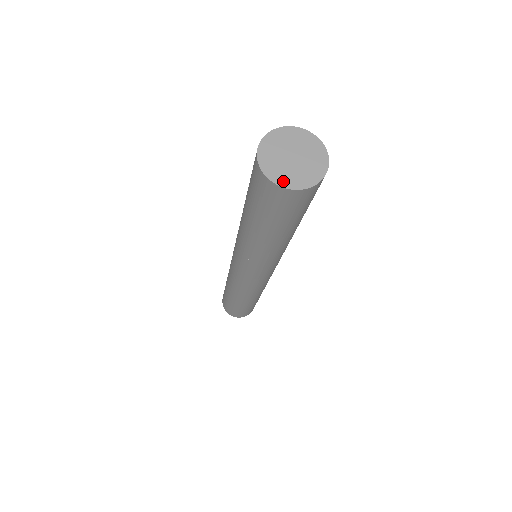
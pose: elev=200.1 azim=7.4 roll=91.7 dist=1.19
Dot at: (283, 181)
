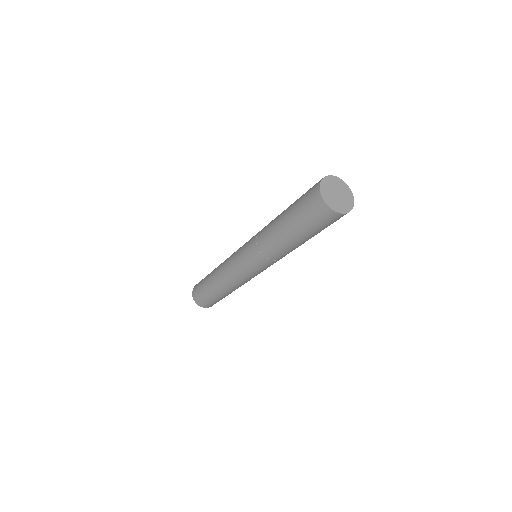
Dot at: (326, 199)
